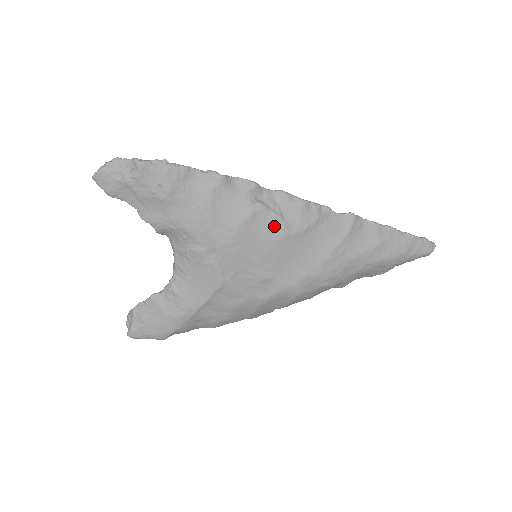
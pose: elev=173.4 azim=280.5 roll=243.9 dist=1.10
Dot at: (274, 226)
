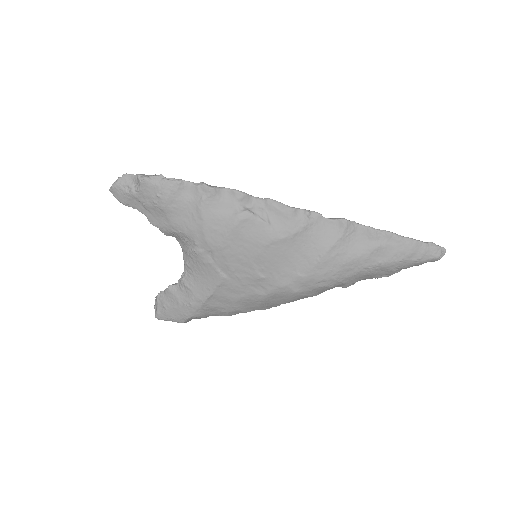
Dot at: (262, 232)
